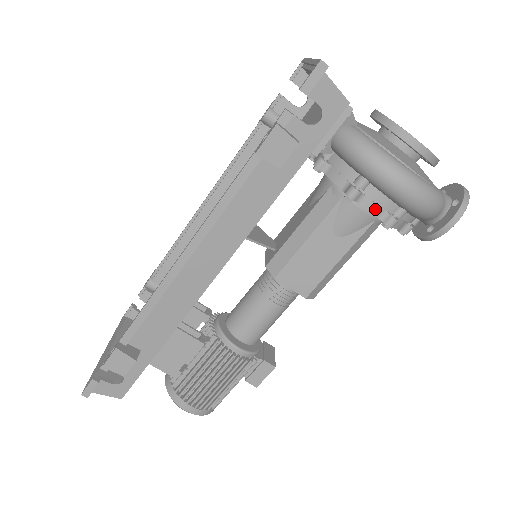
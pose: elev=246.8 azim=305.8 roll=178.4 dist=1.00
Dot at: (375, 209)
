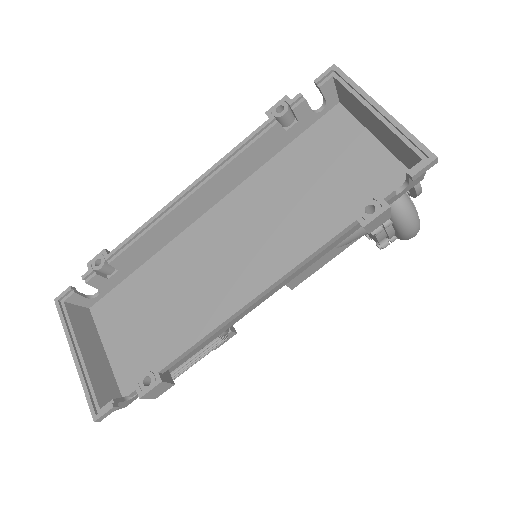
Dot at: (382, 238)
